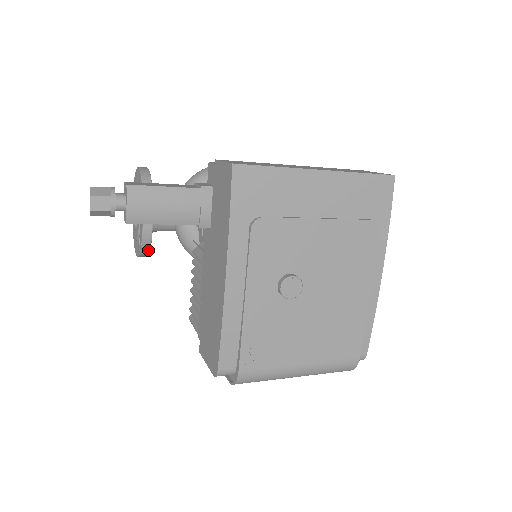
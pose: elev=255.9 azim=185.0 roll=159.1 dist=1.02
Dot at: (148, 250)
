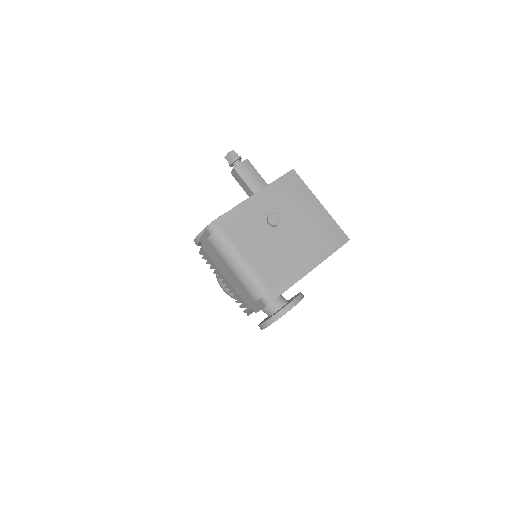
Dot at: occluded
